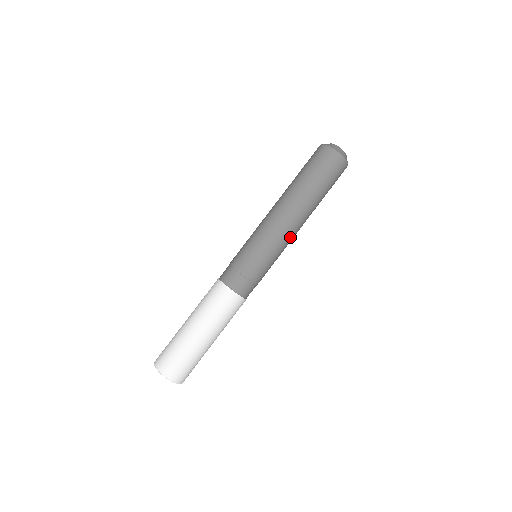
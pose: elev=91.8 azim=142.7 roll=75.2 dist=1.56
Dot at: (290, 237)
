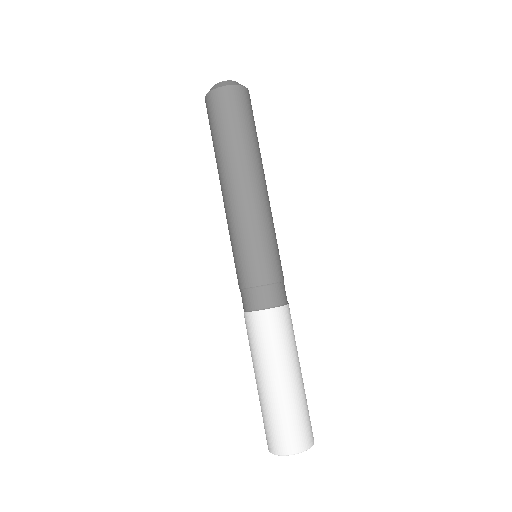
Dot at: (248, 208)
